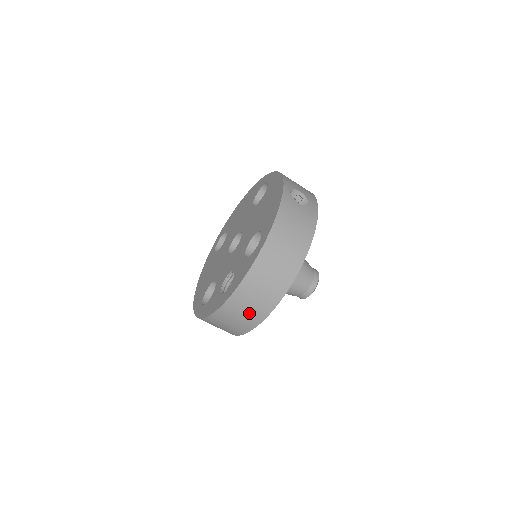
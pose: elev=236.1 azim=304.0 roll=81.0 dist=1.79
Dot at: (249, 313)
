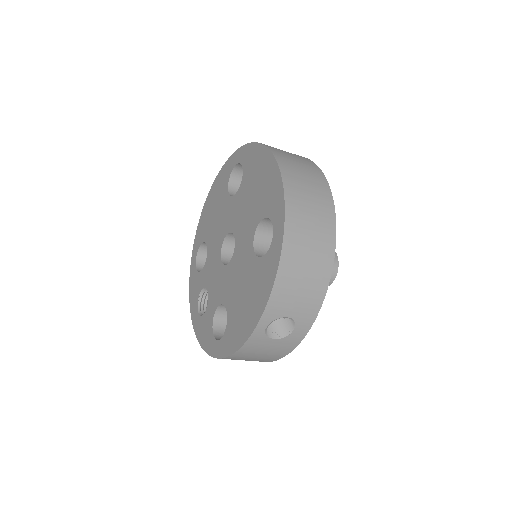
Dot at: occluded
